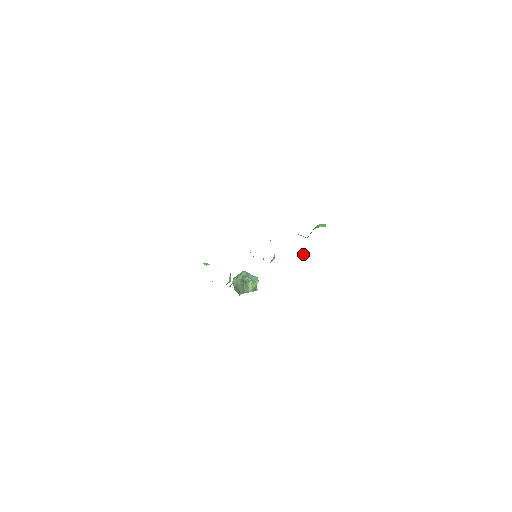
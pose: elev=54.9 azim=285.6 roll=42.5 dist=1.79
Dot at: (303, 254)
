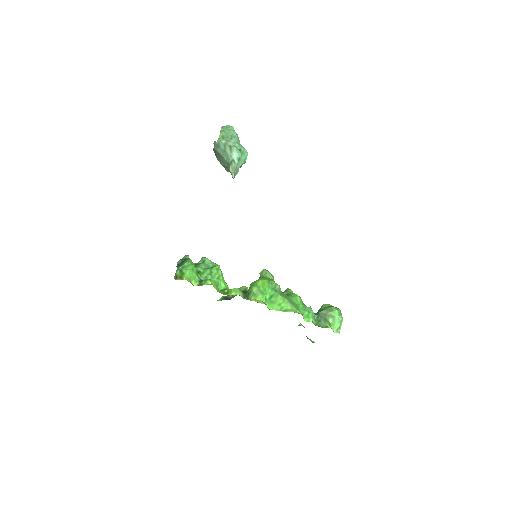
Dot at: occluded
